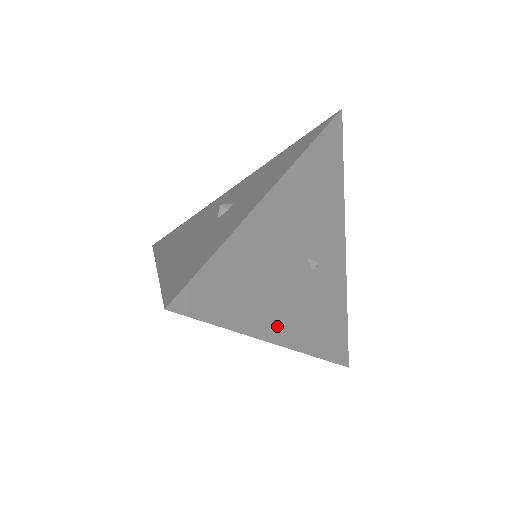
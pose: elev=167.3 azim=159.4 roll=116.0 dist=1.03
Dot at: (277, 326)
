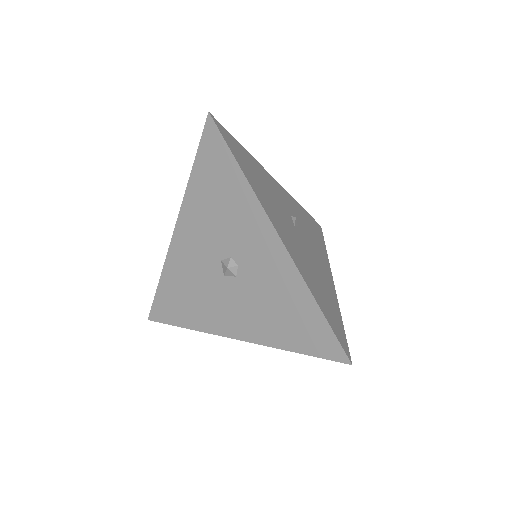
Dot at: (328, 278)
